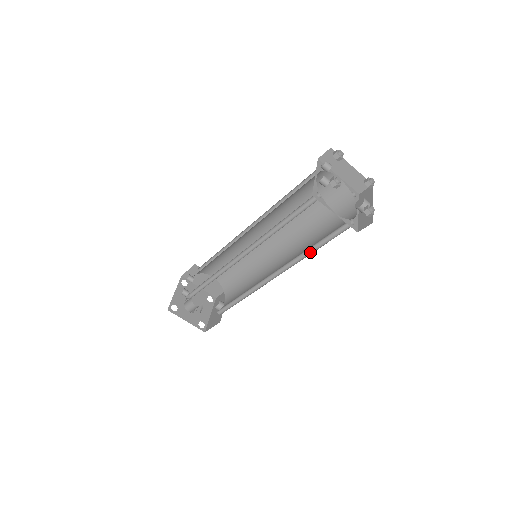
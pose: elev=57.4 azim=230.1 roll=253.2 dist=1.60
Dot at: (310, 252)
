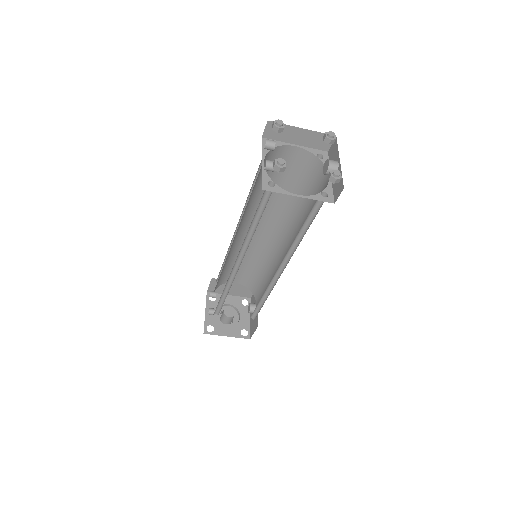
Dot at: (301, 237)
